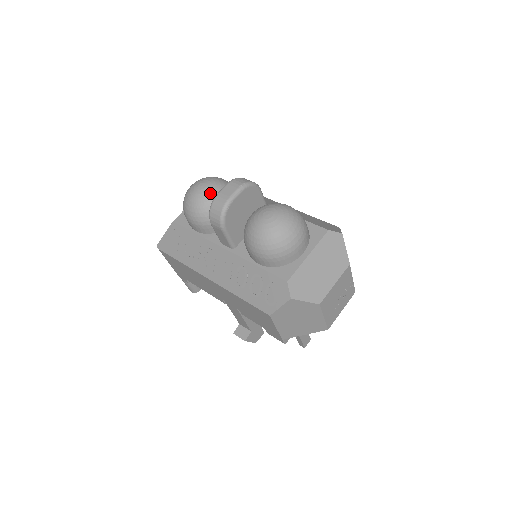
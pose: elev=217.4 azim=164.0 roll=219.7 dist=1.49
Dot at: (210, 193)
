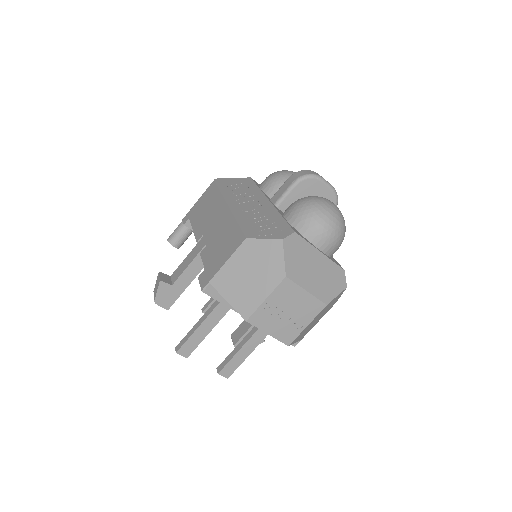
Dot at: occluded
